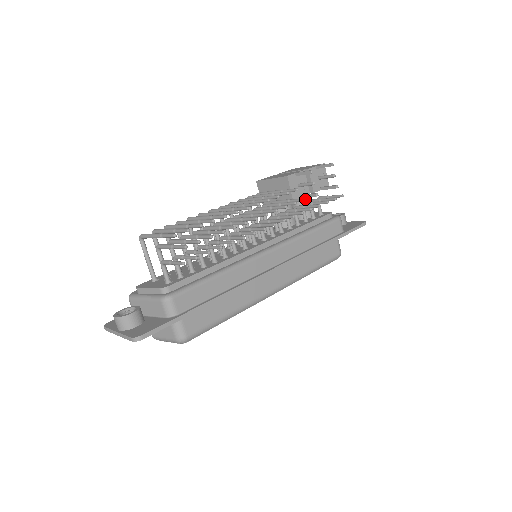
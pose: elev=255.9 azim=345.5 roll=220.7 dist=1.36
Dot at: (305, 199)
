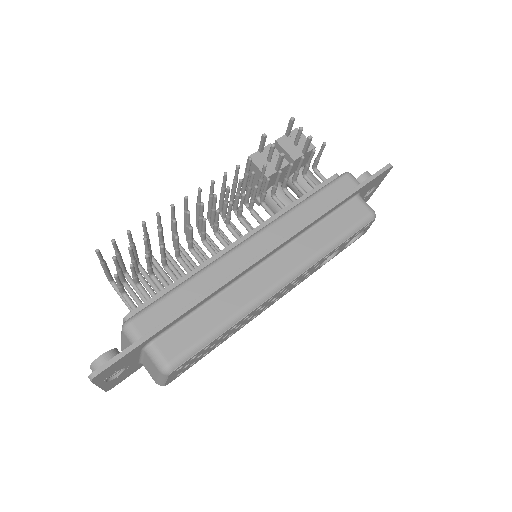
Dot at: (265, 164)
